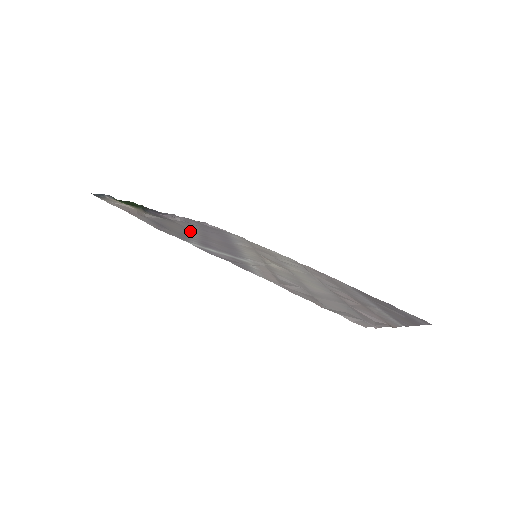
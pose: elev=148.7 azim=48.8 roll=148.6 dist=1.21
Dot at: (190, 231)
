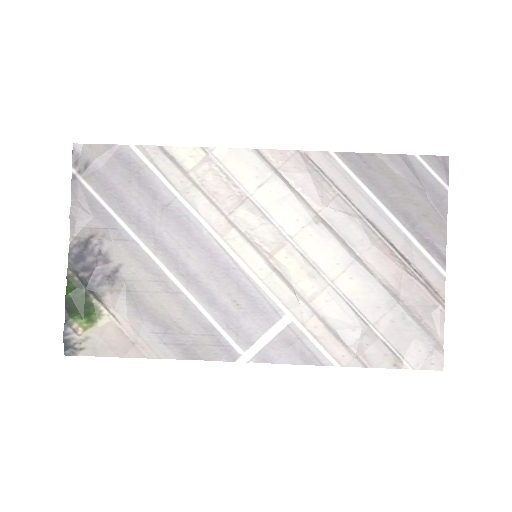
Dot at: (174, 288)
